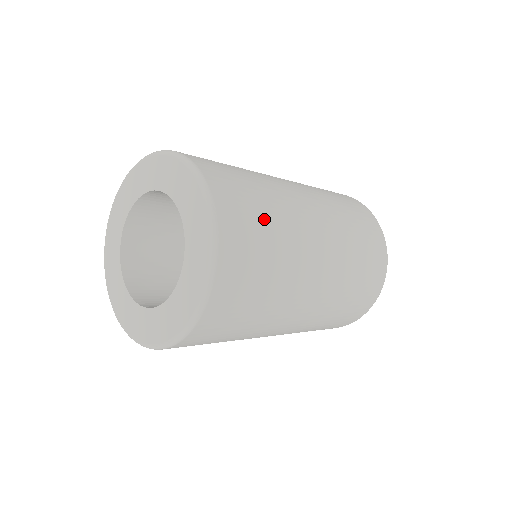
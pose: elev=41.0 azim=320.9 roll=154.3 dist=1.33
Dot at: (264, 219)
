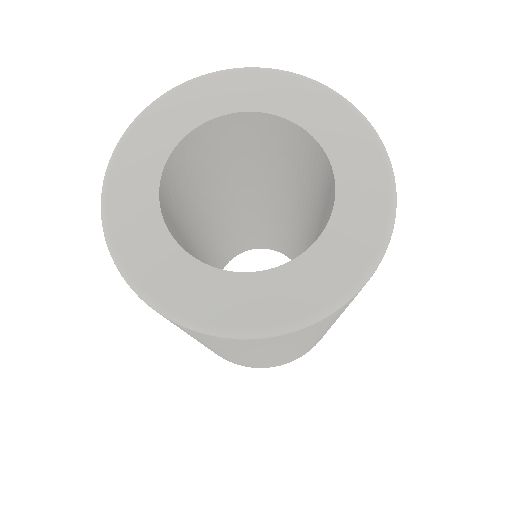
Dot at: occluded
